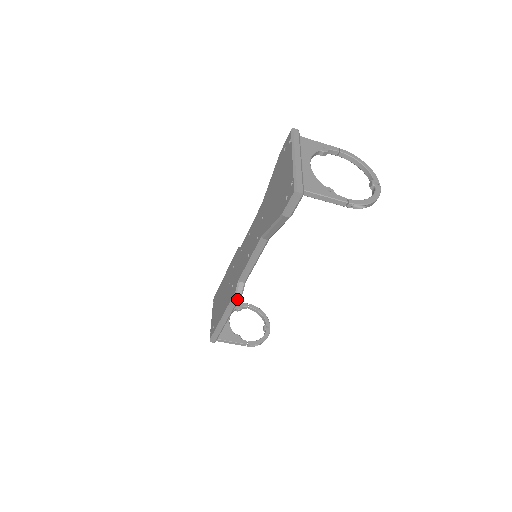
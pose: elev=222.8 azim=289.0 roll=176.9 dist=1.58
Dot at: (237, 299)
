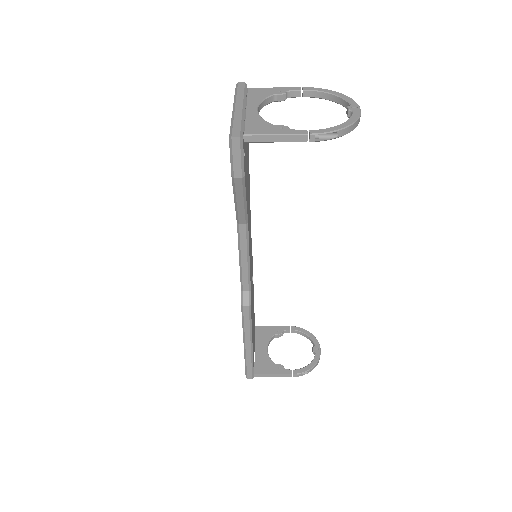
Dot at: (247, 314)
